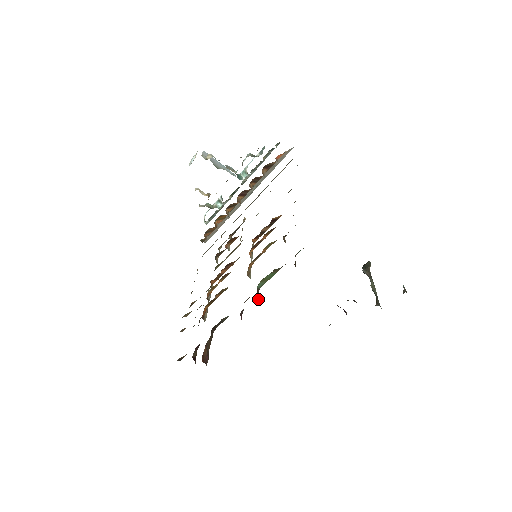
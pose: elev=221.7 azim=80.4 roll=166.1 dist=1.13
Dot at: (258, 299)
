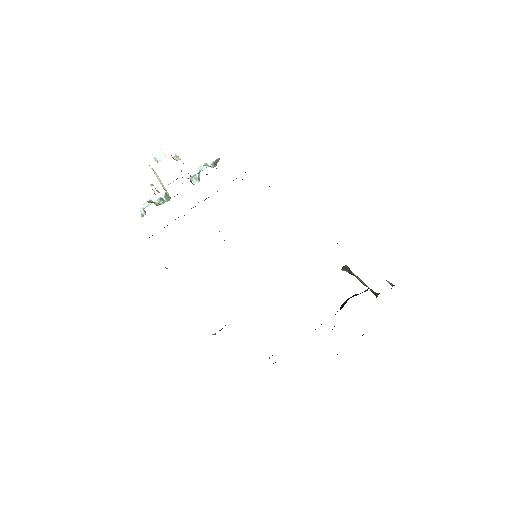
Dot at: occluded
